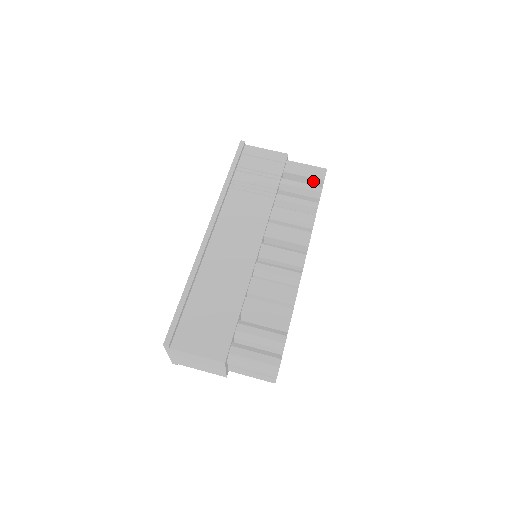
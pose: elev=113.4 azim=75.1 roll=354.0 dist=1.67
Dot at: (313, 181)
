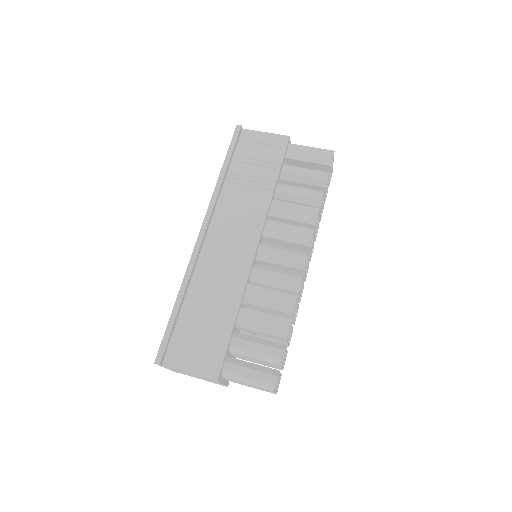
Dot at: (319, 166)
